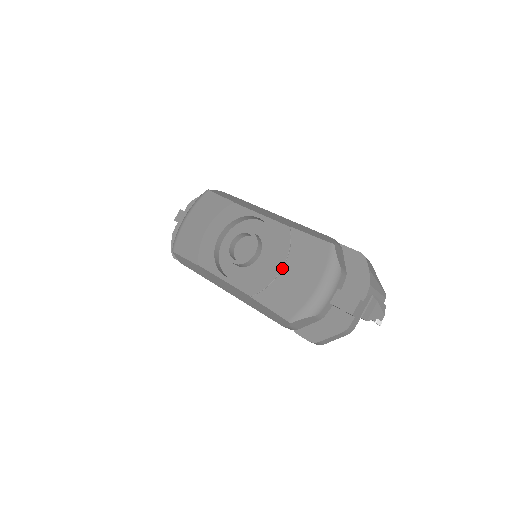
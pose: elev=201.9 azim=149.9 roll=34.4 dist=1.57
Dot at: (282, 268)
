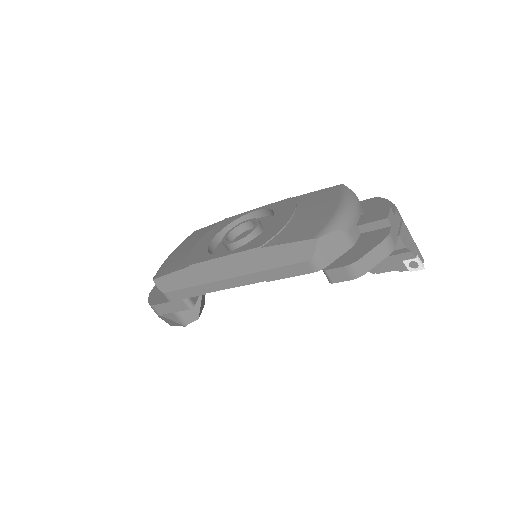
Dot at: (292, 216)
